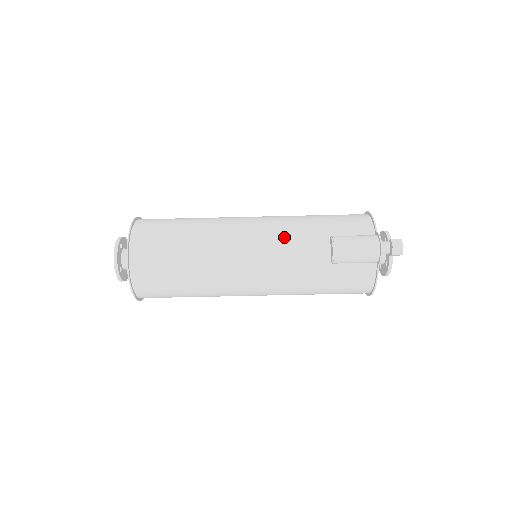
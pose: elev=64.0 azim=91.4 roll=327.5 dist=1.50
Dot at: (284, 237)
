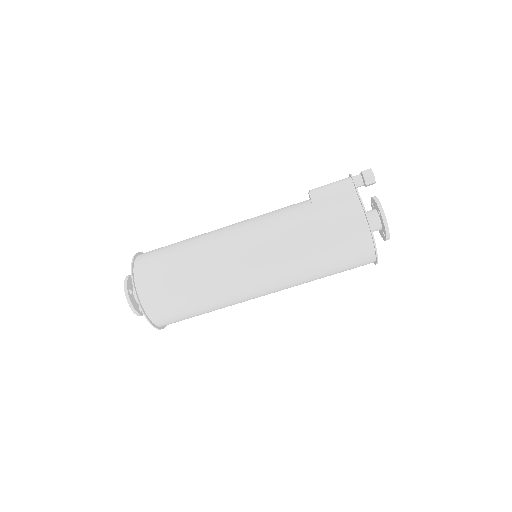
Dot at: (269, 212)
